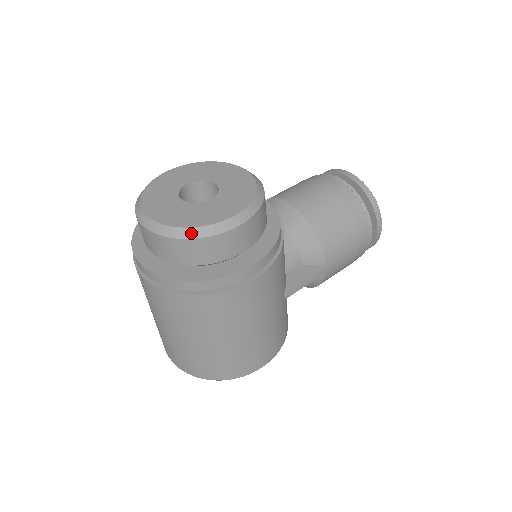
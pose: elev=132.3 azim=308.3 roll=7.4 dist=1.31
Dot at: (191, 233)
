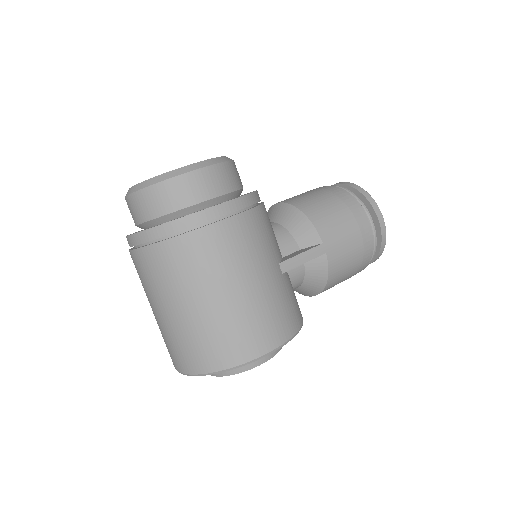
Dot at: (160, 178)
